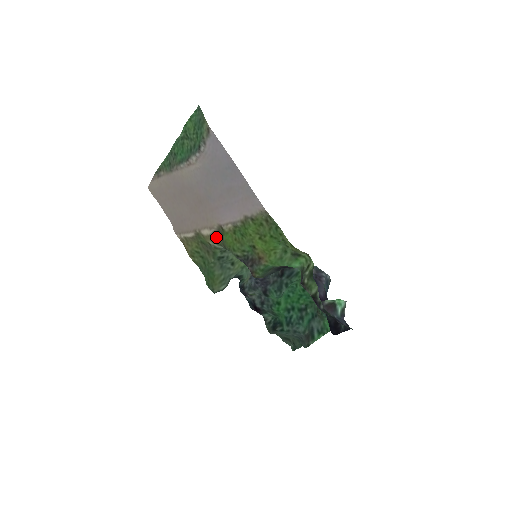
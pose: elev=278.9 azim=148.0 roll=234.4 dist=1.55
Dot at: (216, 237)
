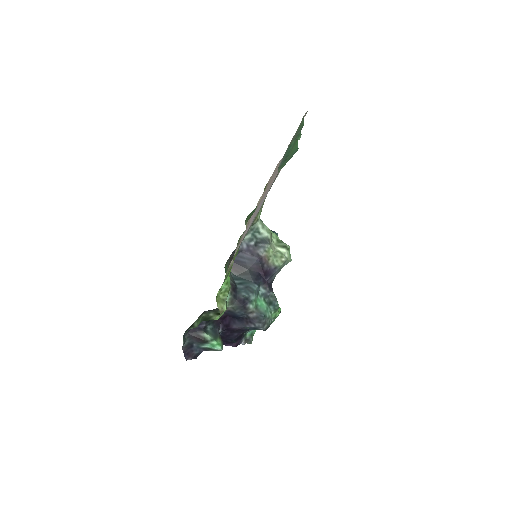
Dot at: occluded
